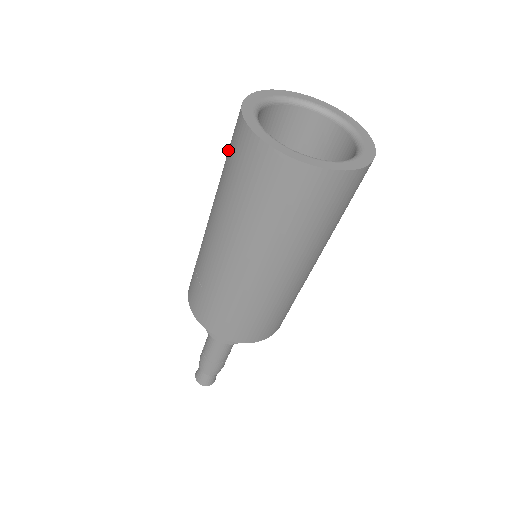
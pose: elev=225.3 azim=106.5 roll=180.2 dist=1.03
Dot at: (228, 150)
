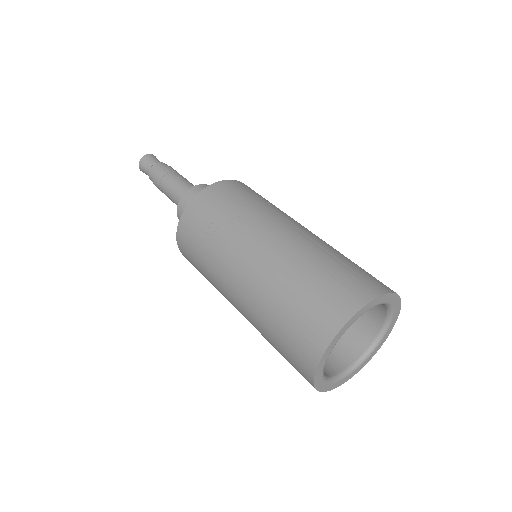
Dot at: (310, 293)
